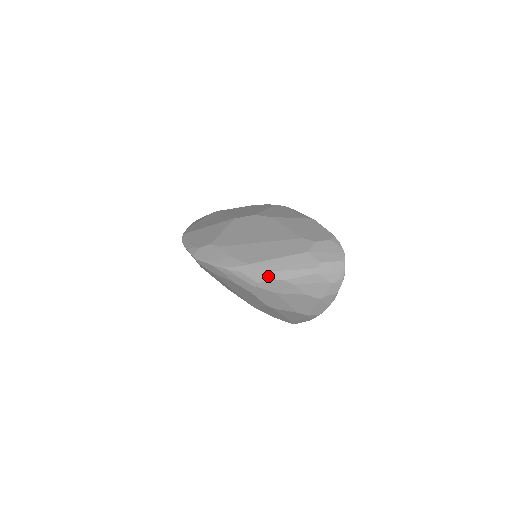
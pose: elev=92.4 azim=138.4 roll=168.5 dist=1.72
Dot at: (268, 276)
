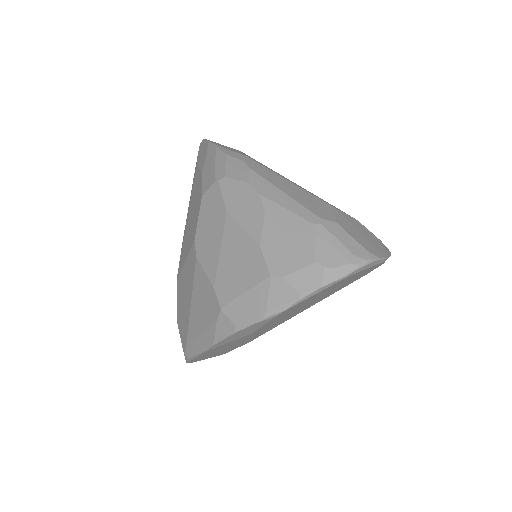
Dot at: (248, 175)
